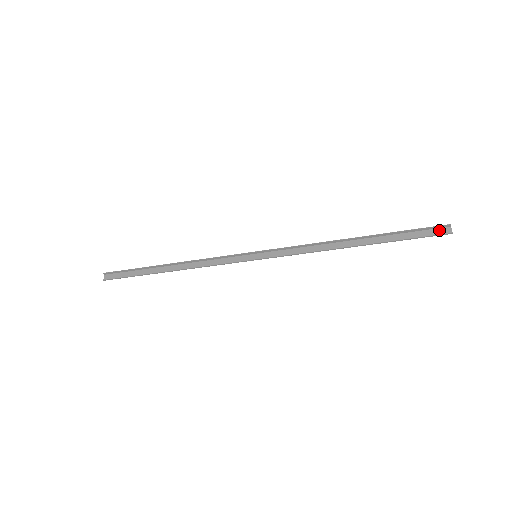
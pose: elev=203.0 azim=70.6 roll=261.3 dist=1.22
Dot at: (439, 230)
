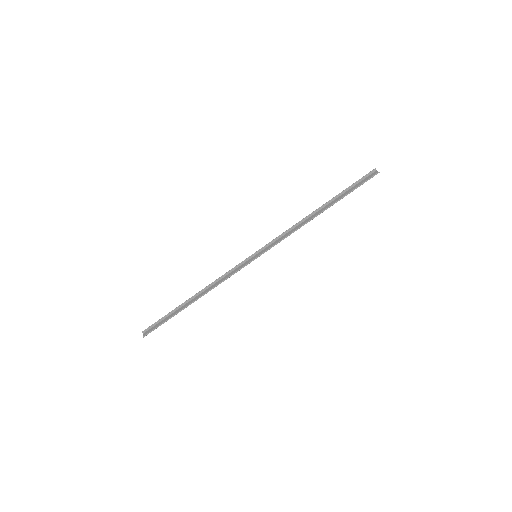
Dot at: (370, 176)
